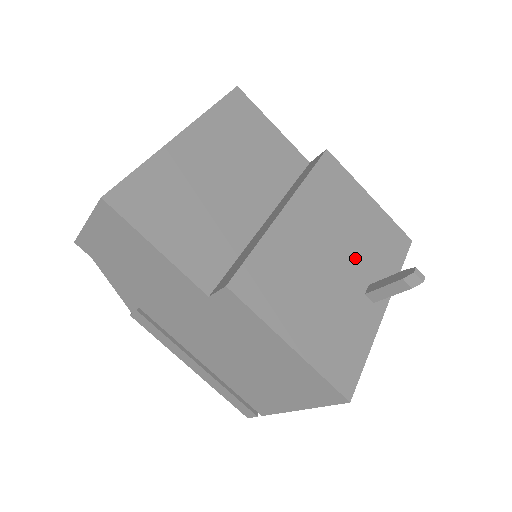
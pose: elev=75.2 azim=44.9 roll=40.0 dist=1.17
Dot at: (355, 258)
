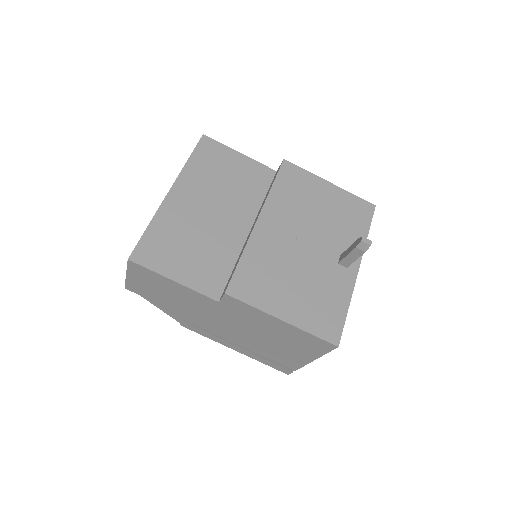
Dot at: (324, 238)
